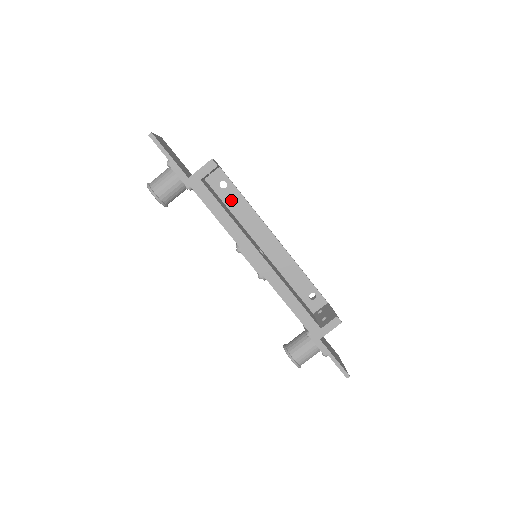
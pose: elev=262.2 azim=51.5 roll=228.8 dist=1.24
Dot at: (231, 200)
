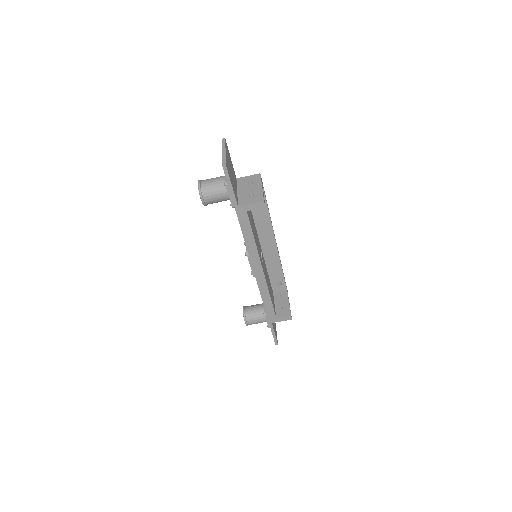
Dot at: occluded
